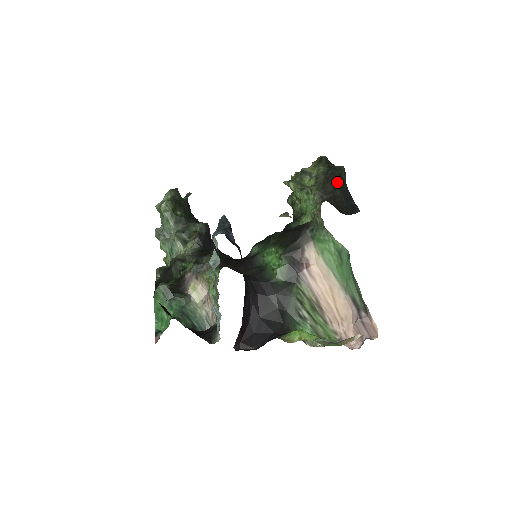
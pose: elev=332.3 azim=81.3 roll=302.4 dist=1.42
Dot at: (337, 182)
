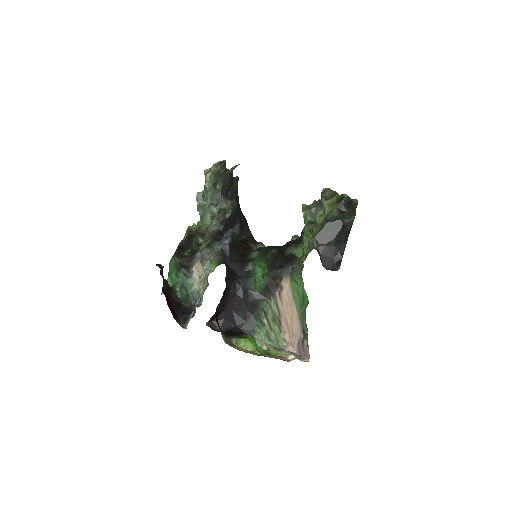
Dot at: (336, 234)
